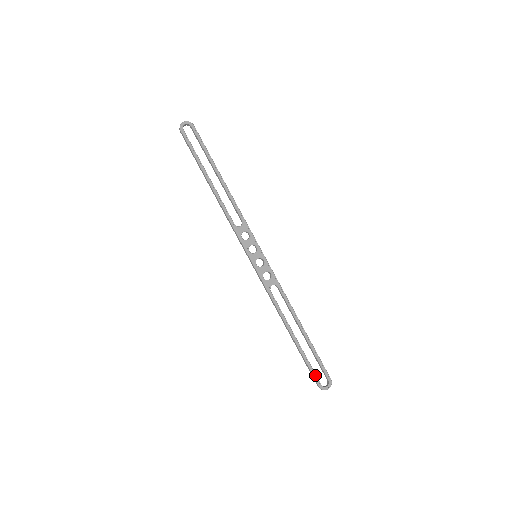
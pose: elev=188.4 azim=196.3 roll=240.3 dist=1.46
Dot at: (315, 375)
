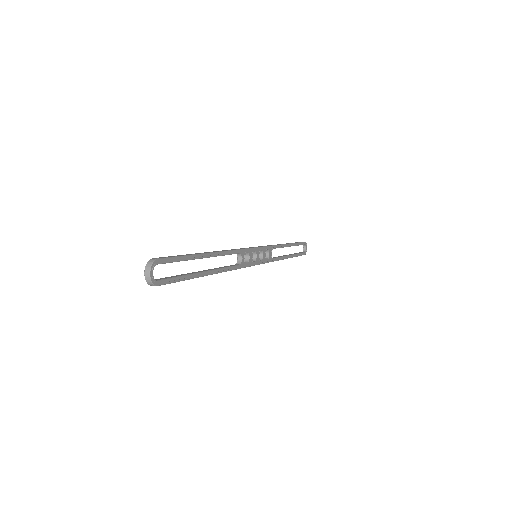
Dot at: (302, 254)
